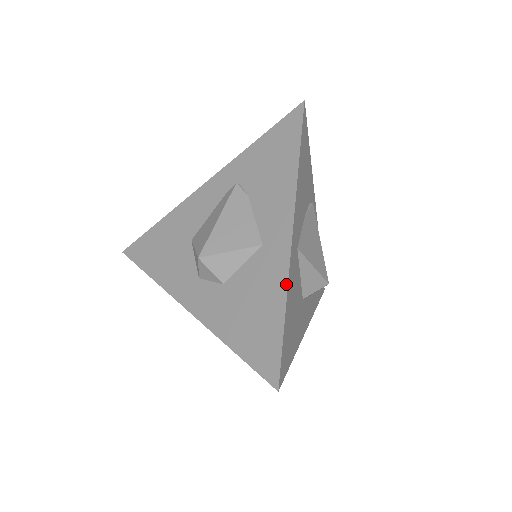
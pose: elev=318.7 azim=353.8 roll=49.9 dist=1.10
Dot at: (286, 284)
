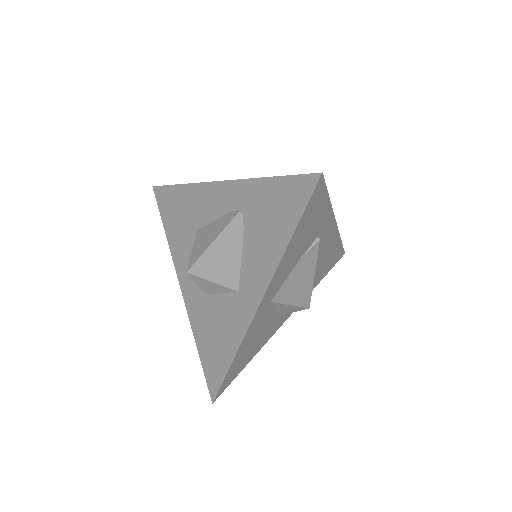
Dot at: (241, 341)
